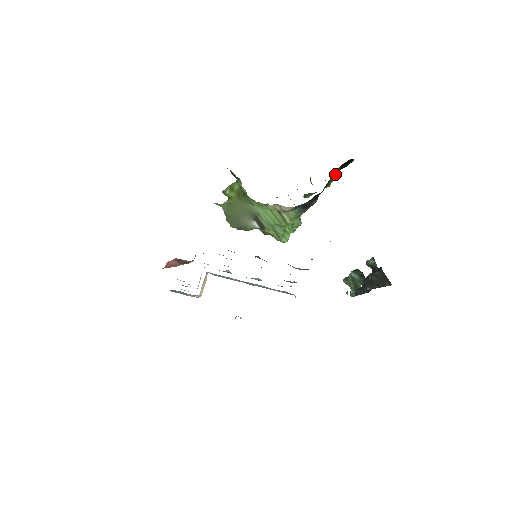
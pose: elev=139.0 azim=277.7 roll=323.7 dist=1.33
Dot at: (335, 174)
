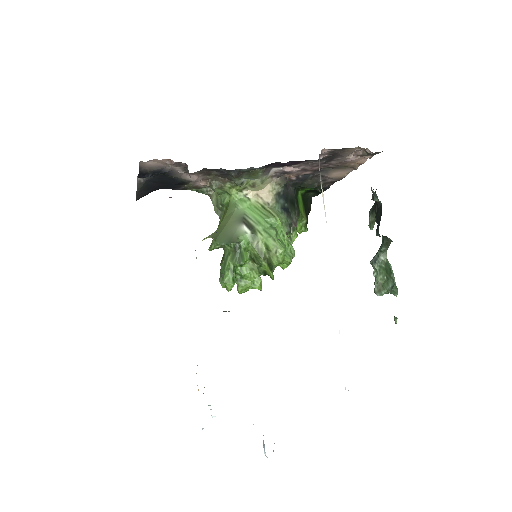
Dot at: (301, 202)
